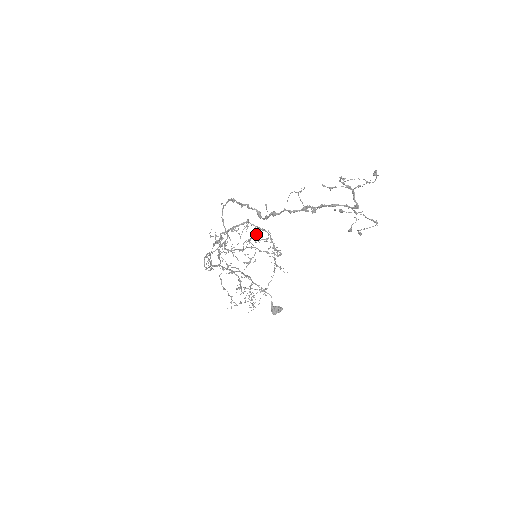
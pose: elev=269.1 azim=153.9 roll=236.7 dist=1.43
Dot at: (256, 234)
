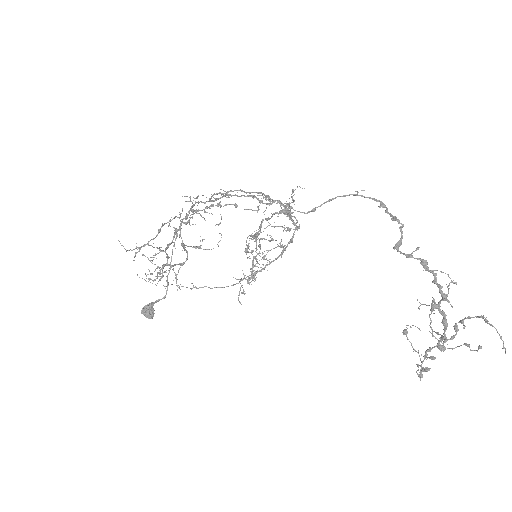
Dot at: occluded
